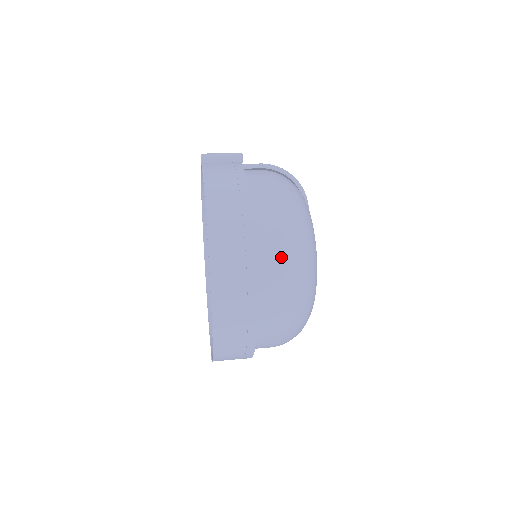
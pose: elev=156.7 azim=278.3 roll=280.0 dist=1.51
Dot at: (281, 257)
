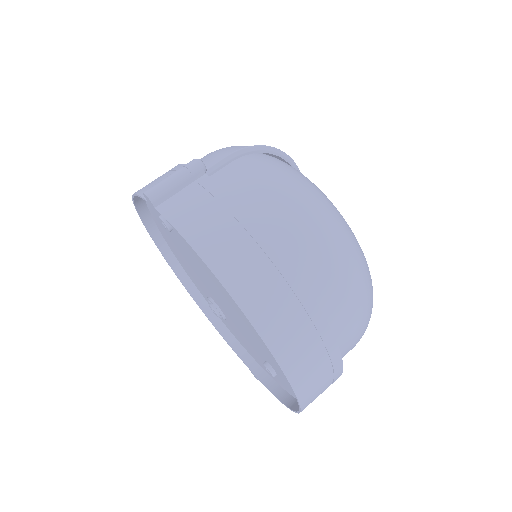
Dot at: (346, 295)
